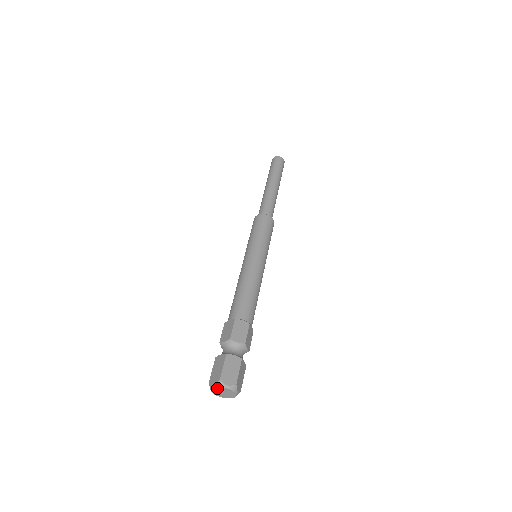
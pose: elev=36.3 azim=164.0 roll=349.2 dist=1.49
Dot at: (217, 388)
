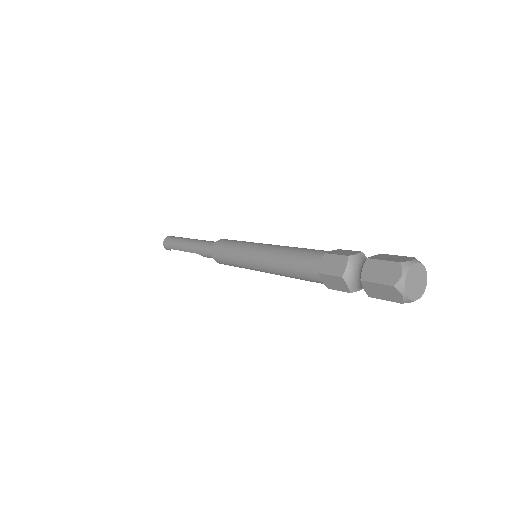
Dot at: (409, 275)
